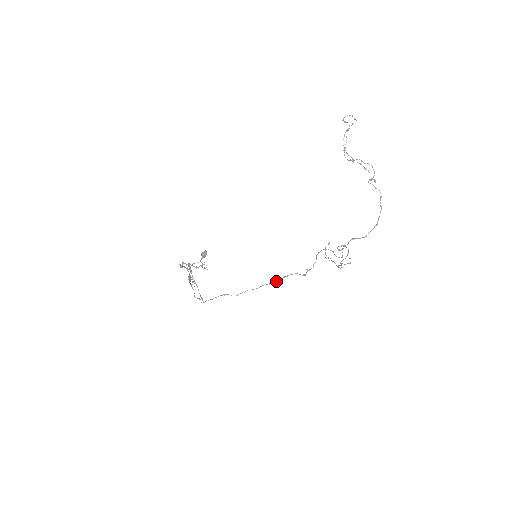
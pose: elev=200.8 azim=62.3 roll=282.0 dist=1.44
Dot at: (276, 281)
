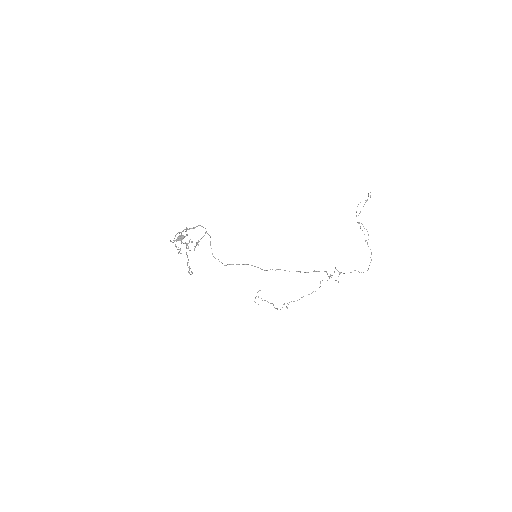
Dot at: (307, 272)
